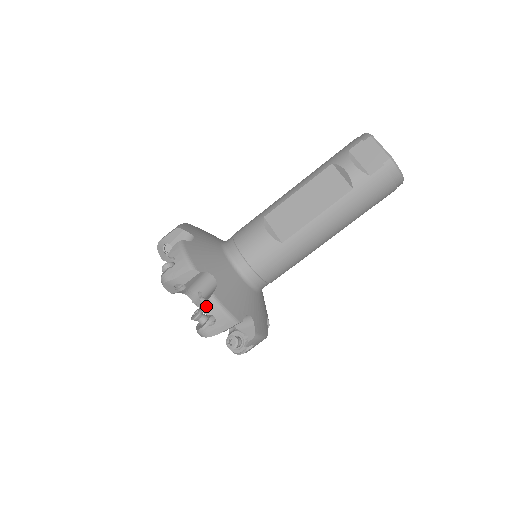
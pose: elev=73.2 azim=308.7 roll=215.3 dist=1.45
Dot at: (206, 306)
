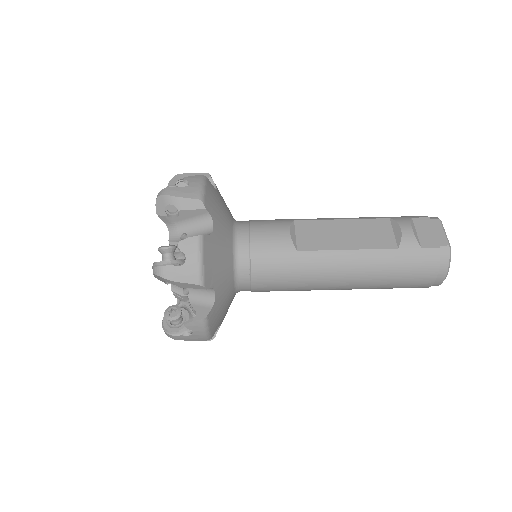
Dot at: (187, 241)
